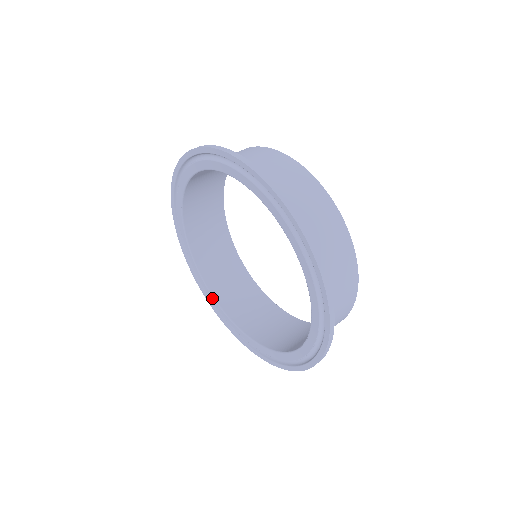
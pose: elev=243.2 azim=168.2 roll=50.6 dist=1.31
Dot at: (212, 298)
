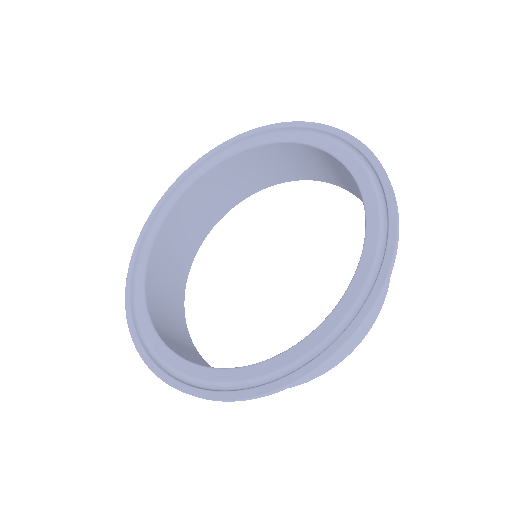
Dot at: (145, 257)
